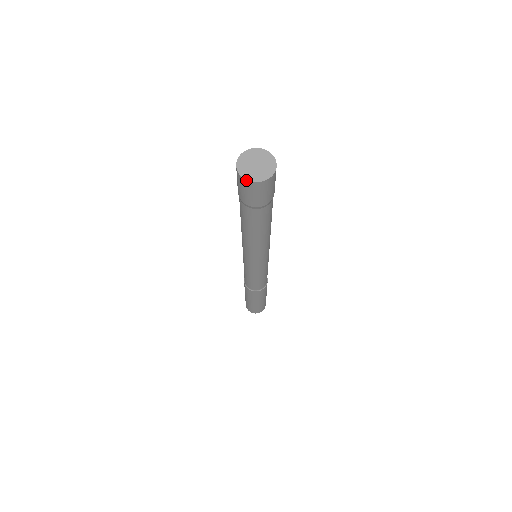
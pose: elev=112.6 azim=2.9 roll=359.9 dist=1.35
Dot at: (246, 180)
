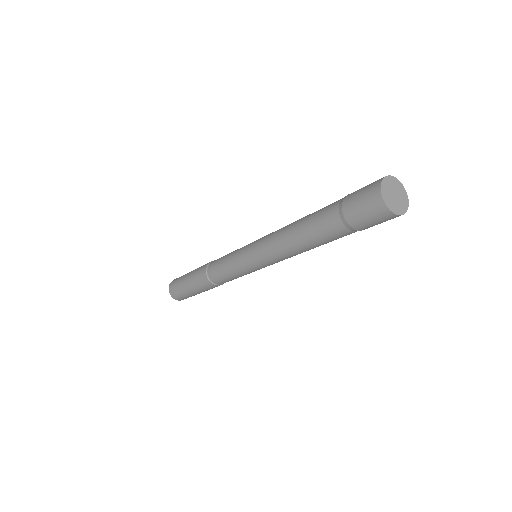
Dot at: (393, 213)
